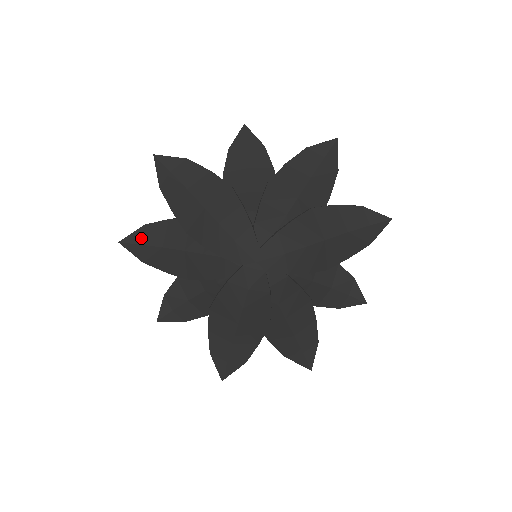
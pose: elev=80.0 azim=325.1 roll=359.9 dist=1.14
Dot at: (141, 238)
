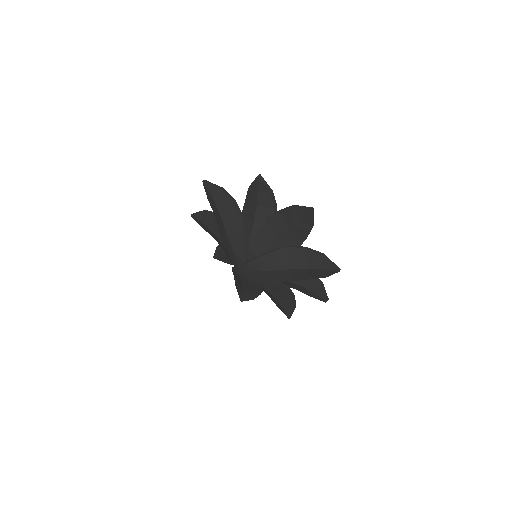
Dot at: (201, 218)
